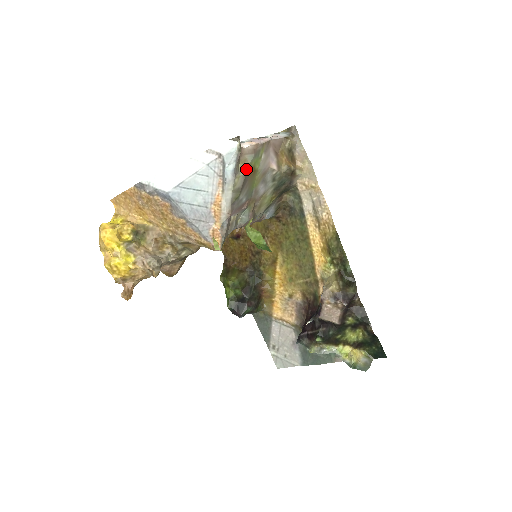
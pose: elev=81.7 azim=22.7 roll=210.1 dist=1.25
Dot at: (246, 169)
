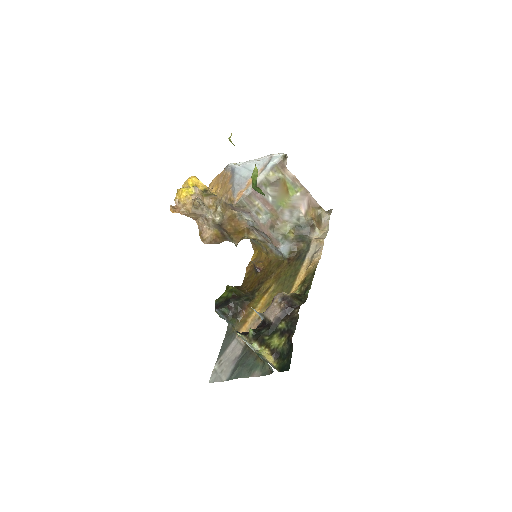
Dot at: (281, 176)
